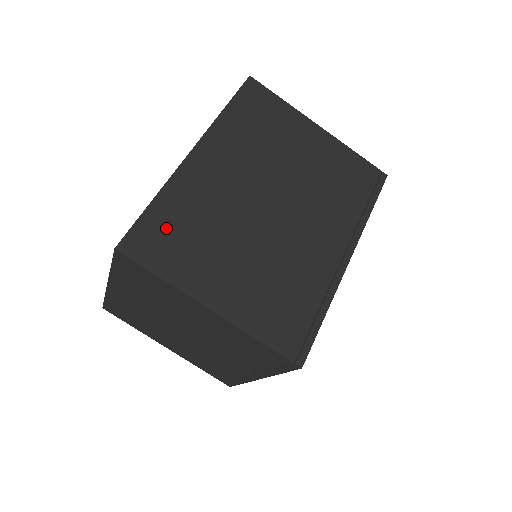
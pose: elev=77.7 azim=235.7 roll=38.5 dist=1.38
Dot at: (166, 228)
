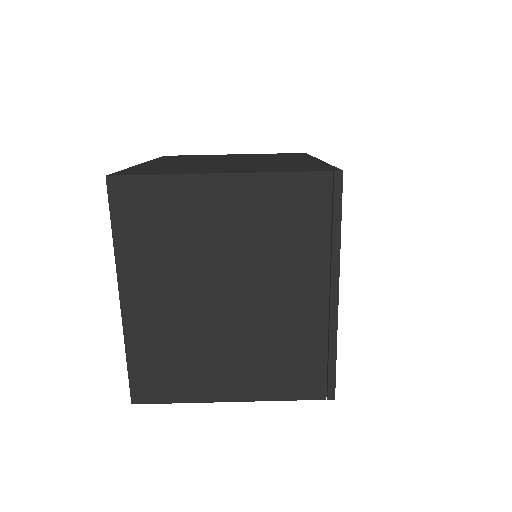
Dot at: (147, 170)
